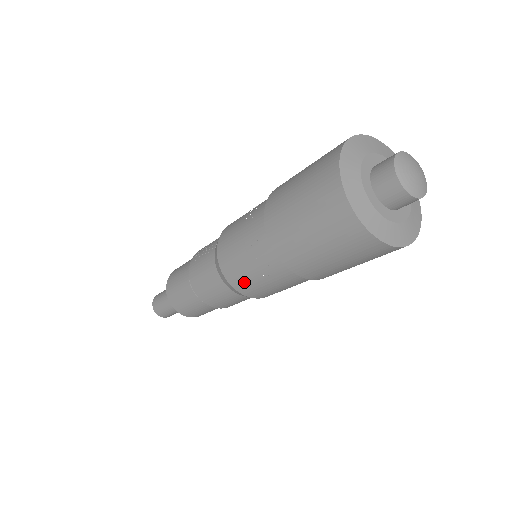
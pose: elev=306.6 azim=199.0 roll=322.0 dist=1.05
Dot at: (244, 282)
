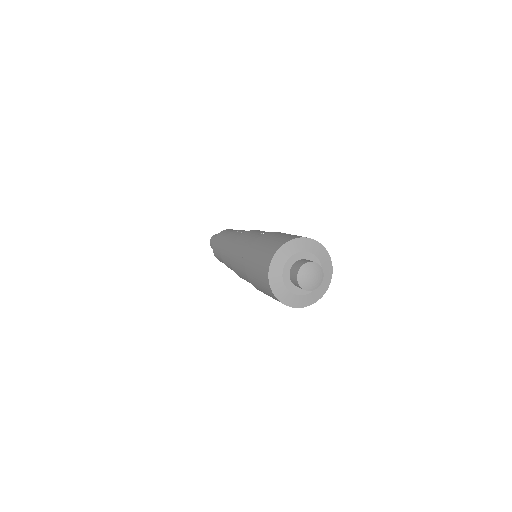
Dot at: (233, 257)
